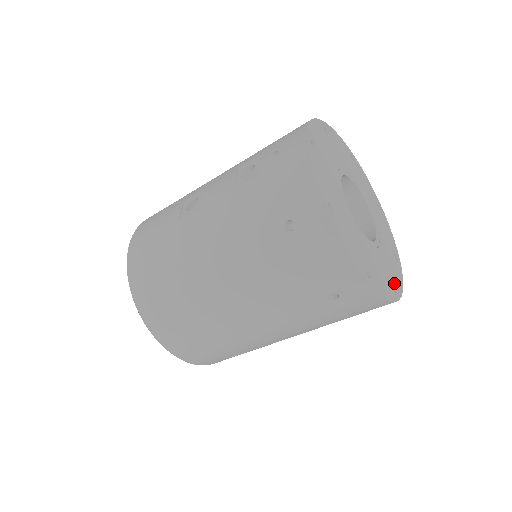
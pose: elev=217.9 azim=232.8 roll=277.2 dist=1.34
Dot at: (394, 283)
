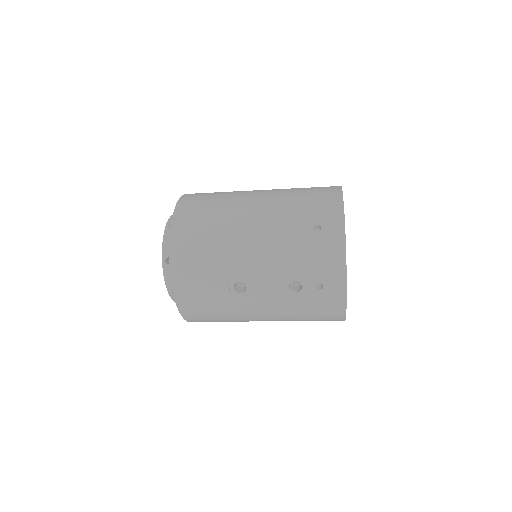
Dot at: occluded
